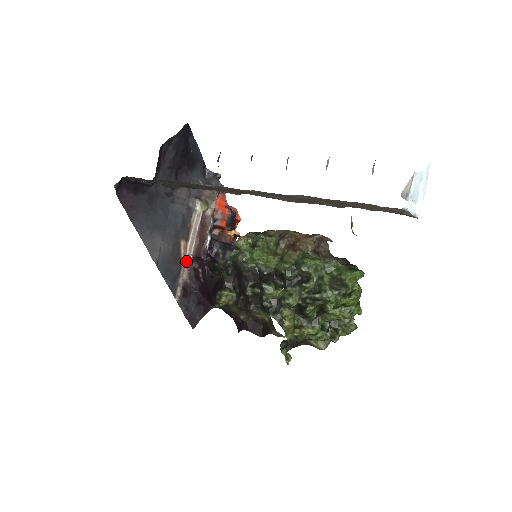
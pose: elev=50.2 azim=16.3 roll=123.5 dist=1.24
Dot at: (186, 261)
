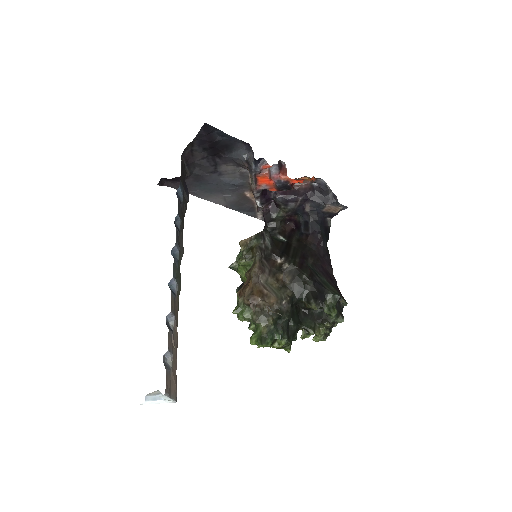
Dot at: occluded
